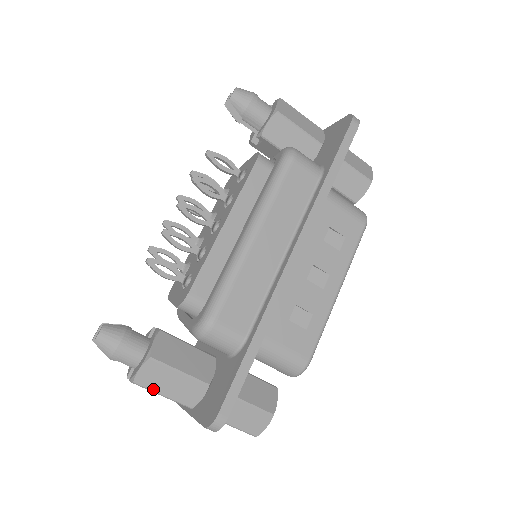
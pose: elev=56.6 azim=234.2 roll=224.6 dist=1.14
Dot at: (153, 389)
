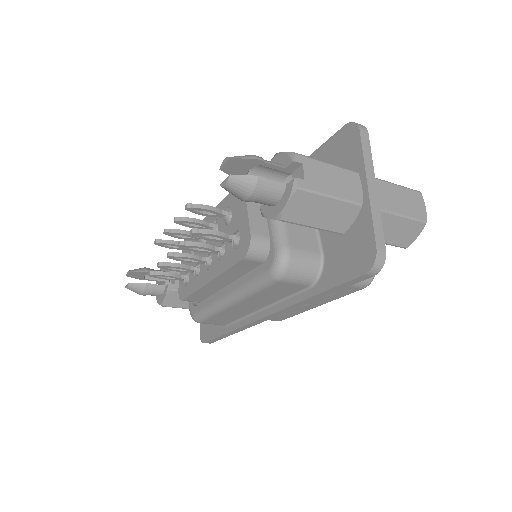
Dot at: occluded
